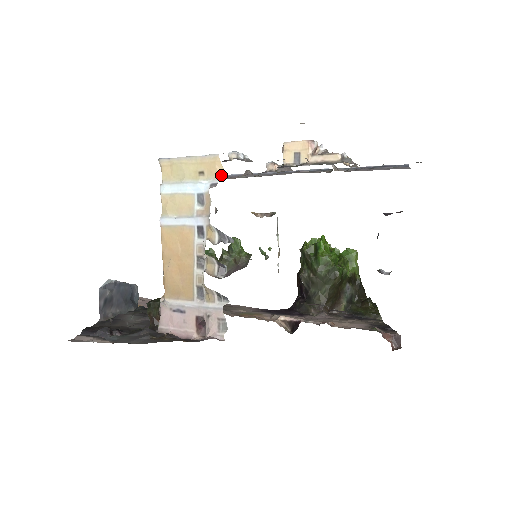
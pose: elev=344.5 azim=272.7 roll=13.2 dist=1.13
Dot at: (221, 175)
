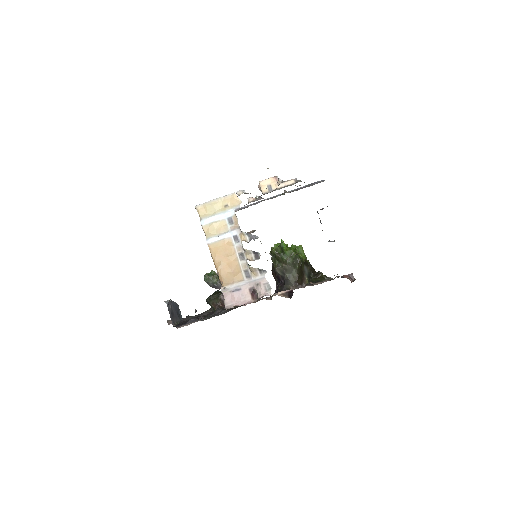
Dot at: (240, 203)
